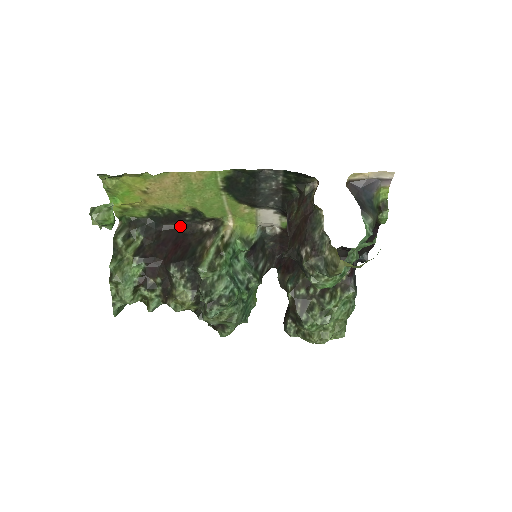
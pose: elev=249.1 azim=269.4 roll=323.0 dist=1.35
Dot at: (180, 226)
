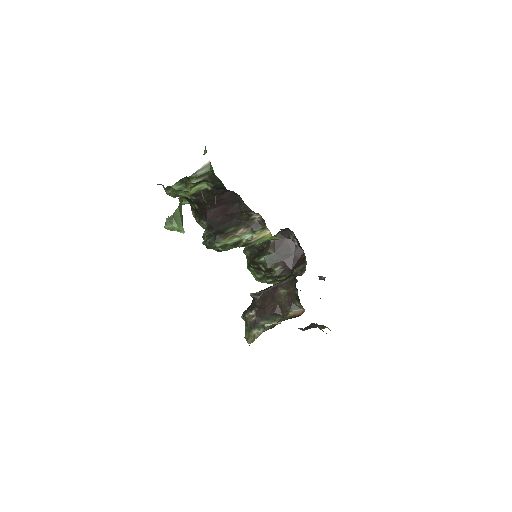
Dot at: (242, 201)
